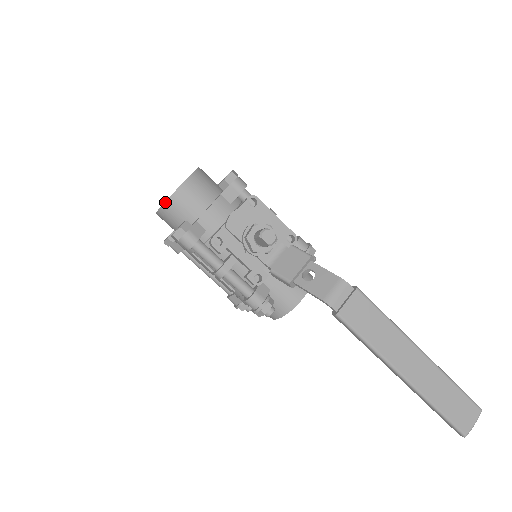
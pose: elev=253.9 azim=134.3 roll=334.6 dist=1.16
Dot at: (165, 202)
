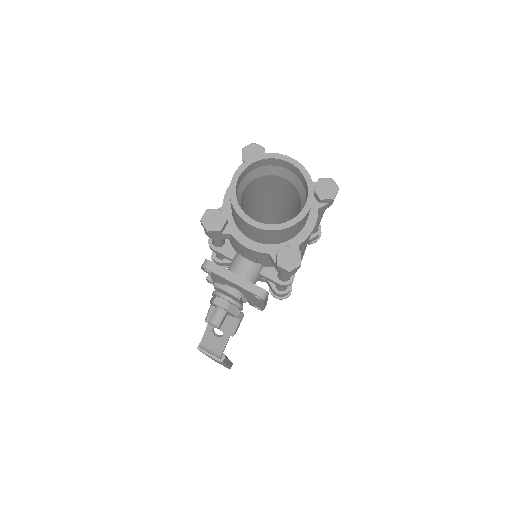
Dot at: (232, 203)
